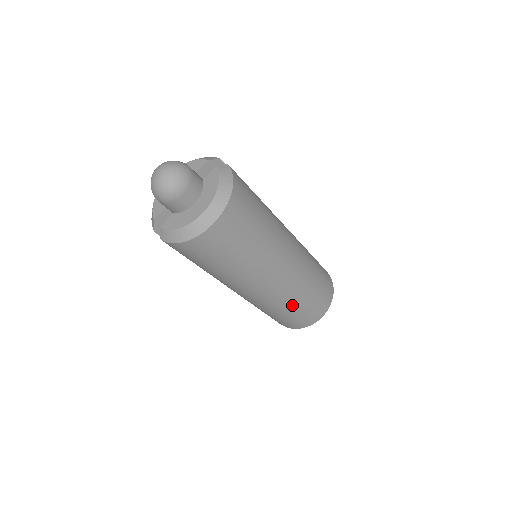
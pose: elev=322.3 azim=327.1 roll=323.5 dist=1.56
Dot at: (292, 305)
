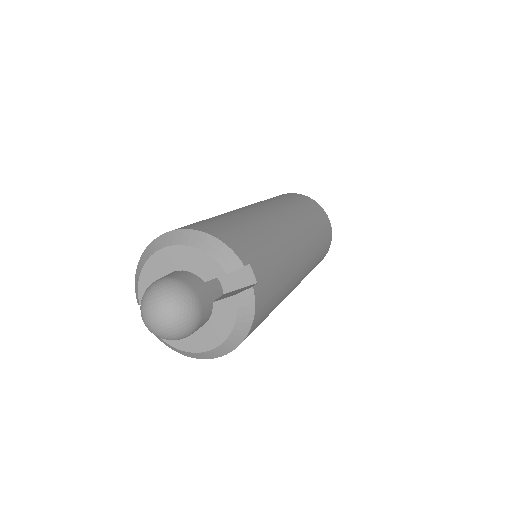
Dot at: occluded
